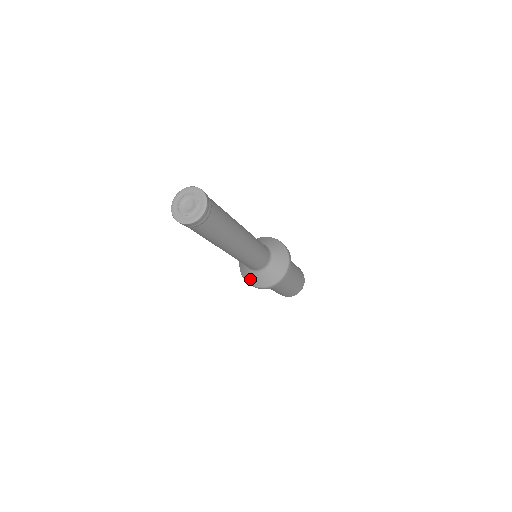
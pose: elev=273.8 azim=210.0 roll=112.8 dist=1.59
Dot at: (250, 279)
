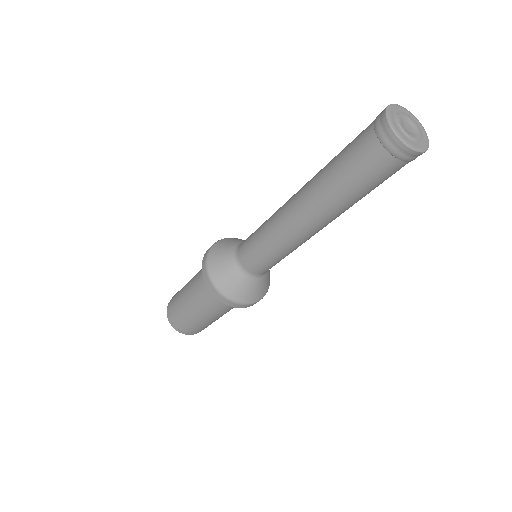
Dot at: (246, 294)
